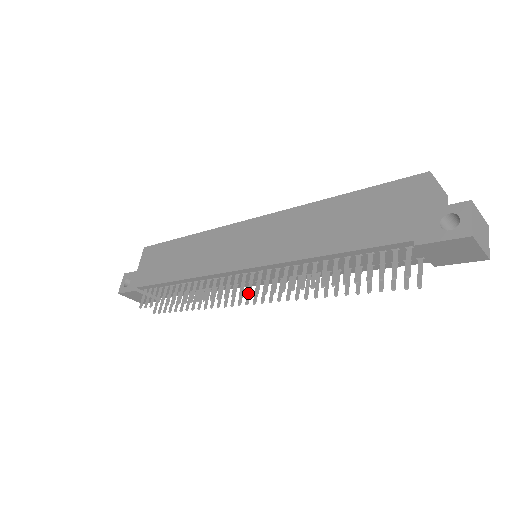
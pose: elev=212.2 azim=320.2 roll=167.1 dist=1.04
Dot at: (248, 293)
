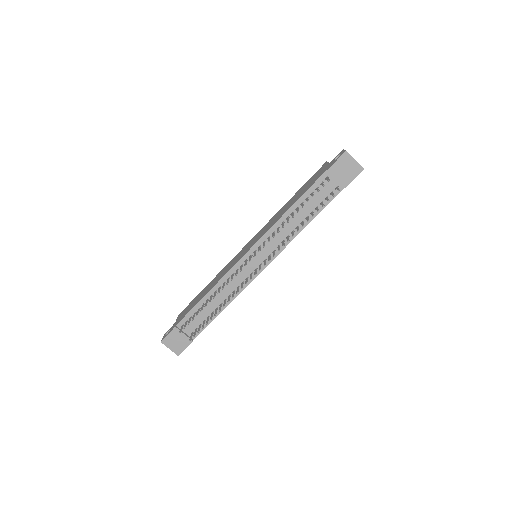
Dot at: (254, 255)
